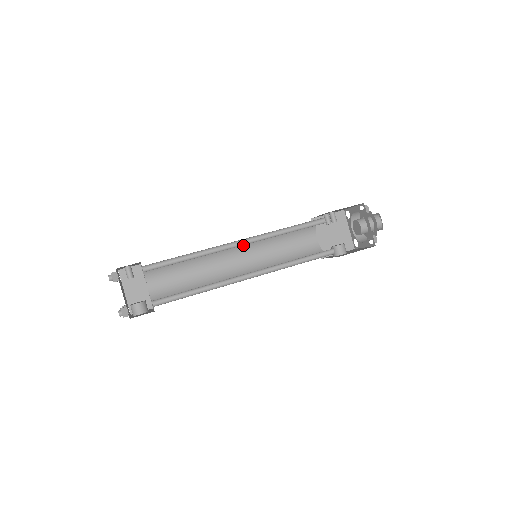
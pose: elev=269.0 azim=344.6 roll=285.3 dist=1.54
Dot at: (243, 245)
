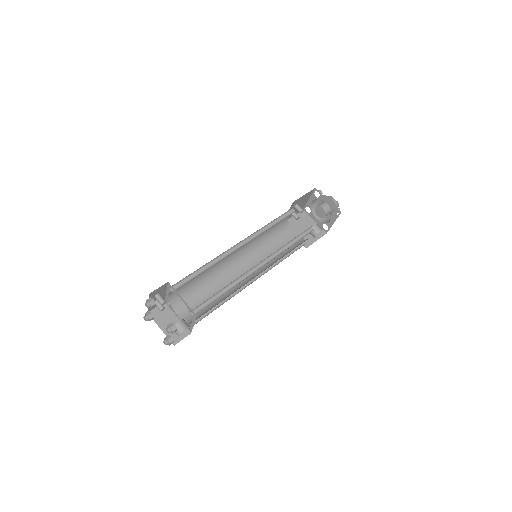
Dot at: (241, 256)
